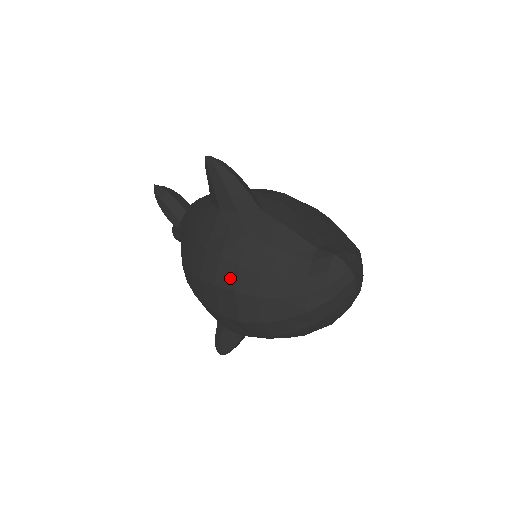
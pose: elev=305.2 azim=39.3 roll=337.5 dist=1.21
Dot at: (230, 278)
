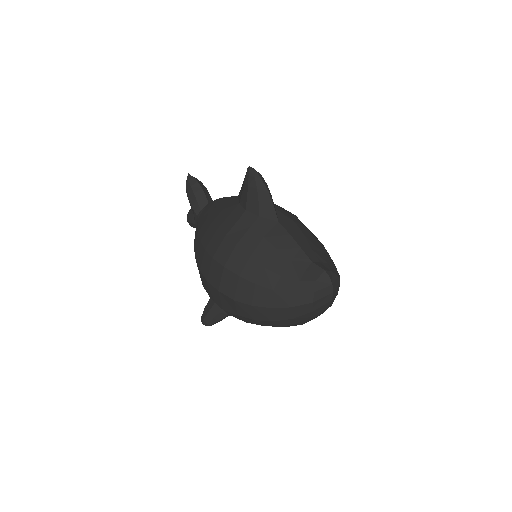
Dot at: (239, 264)
